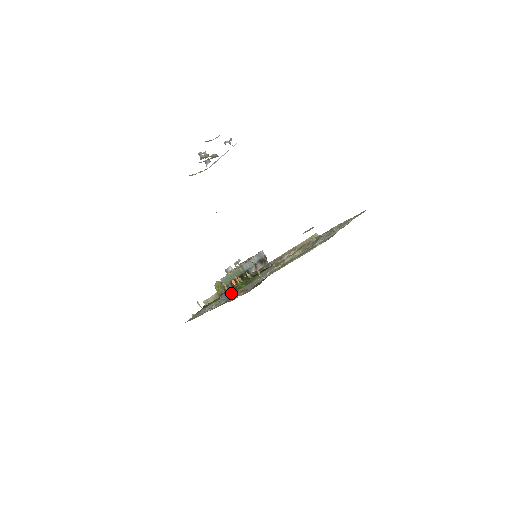
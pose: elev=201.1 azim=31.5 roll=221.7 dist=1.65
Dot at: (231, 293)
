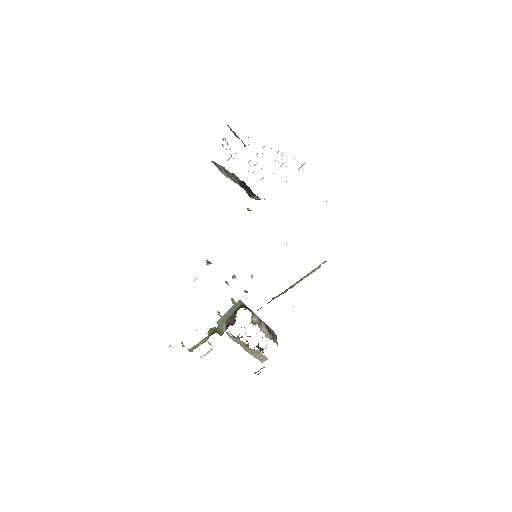
Dot at: occluded
